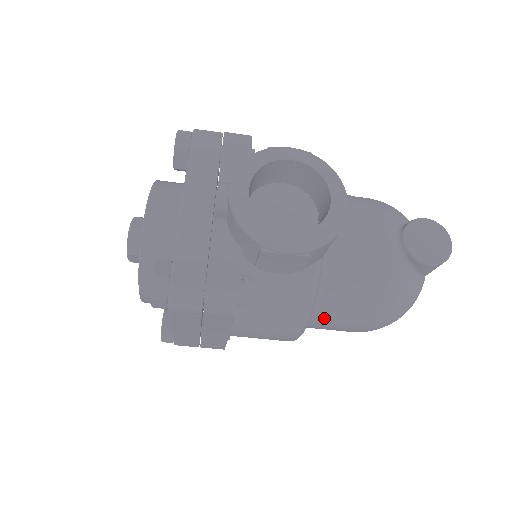
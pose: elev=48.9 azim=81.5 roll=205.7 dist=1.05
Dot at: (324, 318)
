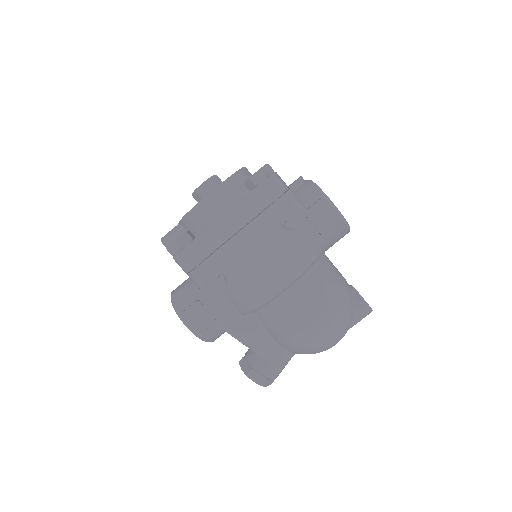
Dot at: (304, 288)
